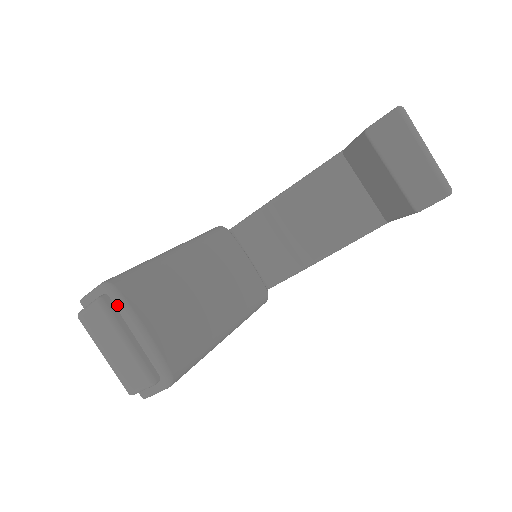
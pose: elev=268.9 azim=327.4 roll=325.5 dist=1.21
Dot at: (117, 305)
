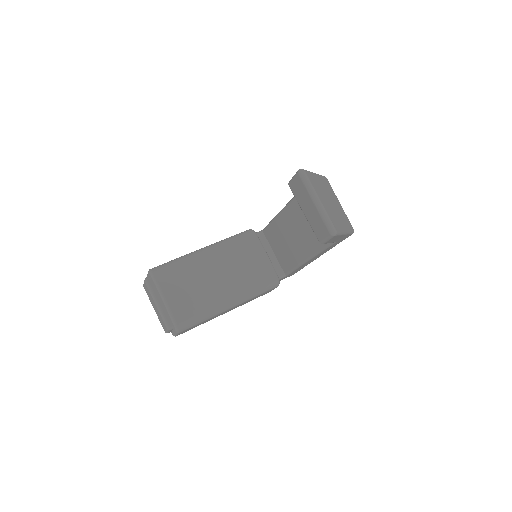
Dot at: (154, 283)
